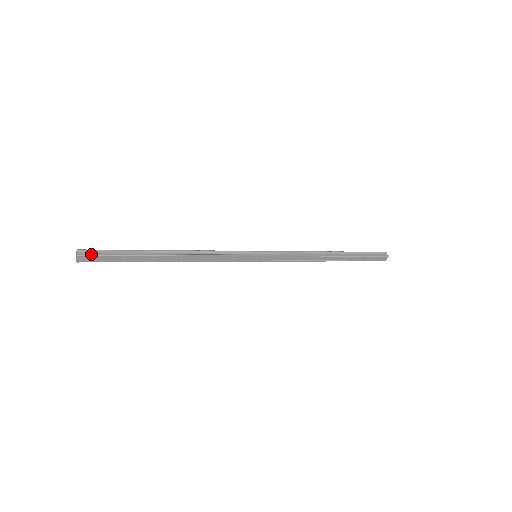
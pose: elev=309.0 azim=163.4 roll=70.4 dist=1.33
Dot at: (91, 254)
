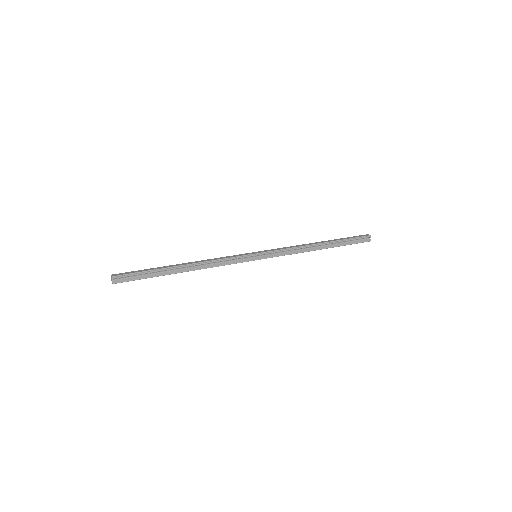
Dot at: (123, 281)
